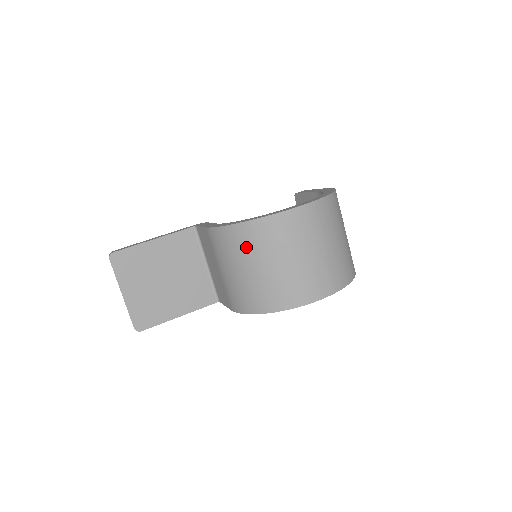
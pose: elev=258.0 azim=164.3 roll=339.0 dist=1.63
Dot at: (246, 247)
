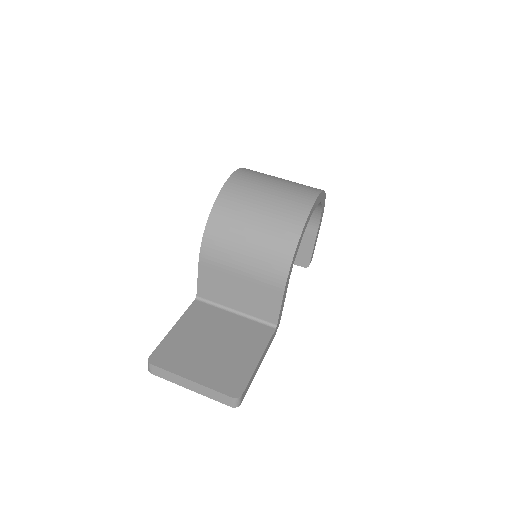
Dot at: (233, 219)
